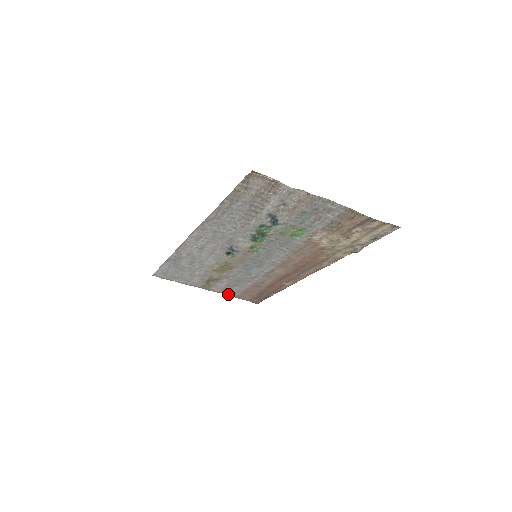
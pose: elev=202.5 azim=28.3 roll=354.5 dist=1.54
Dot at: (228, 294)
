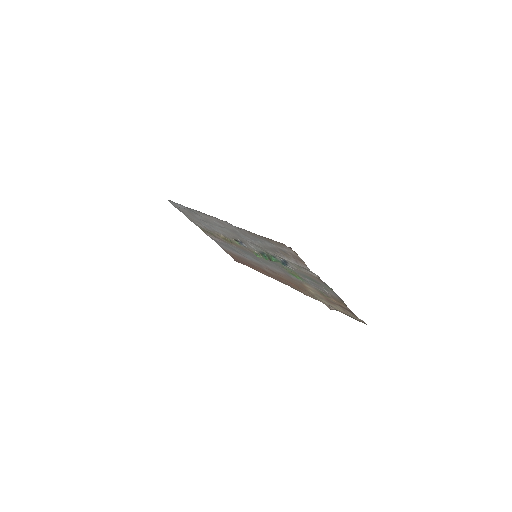
Dot at: (218, 244)
